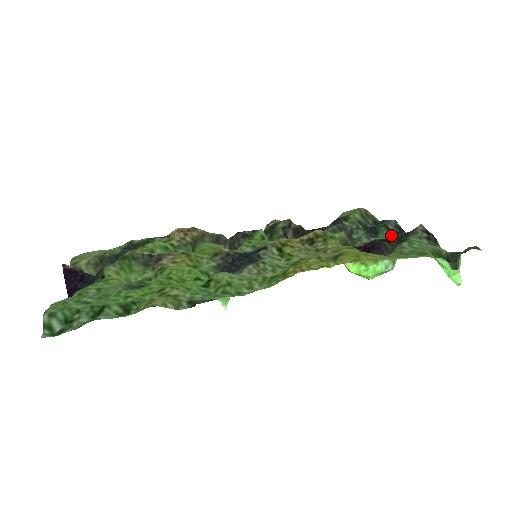
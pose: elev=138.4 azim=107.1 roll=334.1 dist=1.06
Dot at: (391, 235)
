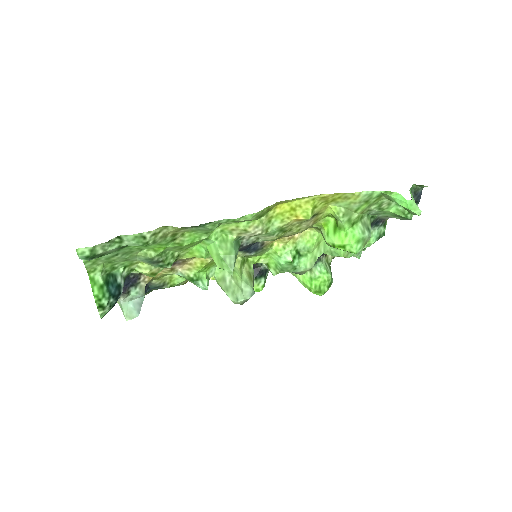
Dot at: occluded
